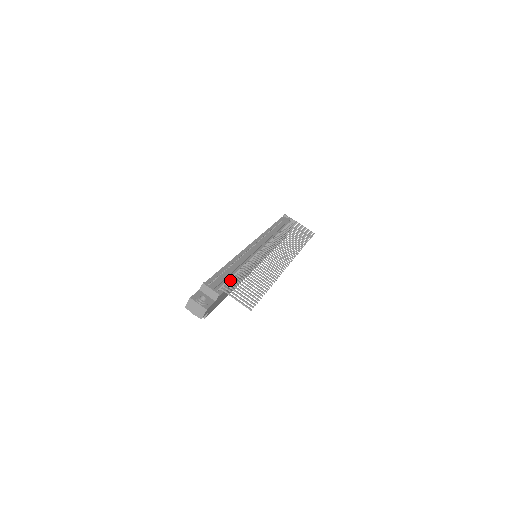
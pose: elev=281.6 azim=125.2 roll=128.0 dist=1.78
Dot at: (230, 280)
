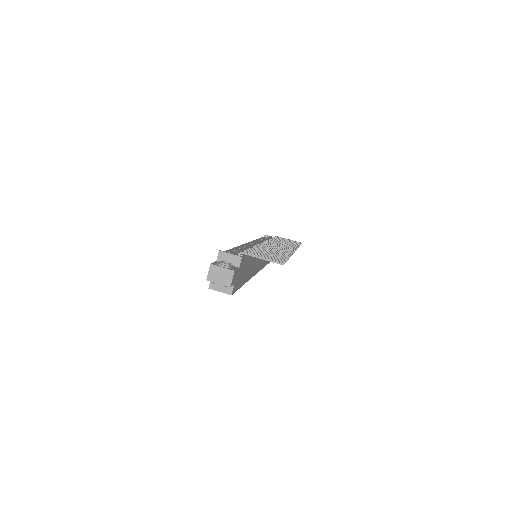
Dot at: (246, 250)
